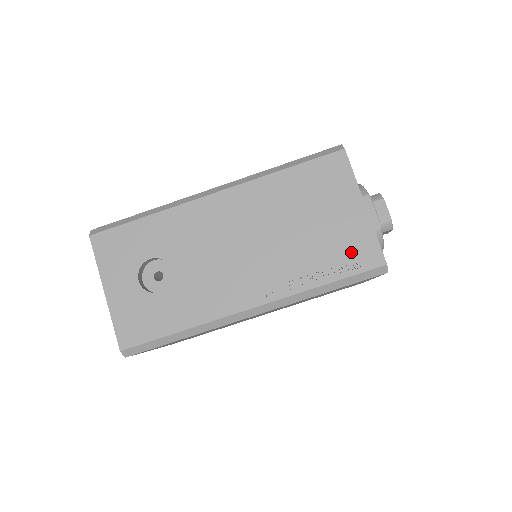
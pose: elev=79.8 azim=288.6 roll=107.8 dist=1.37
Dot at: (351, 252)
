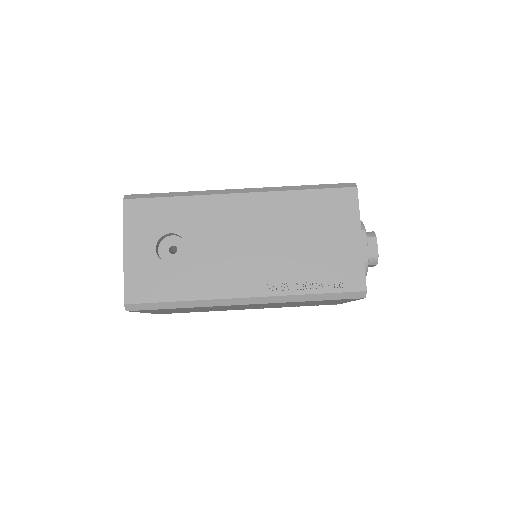
Dot at: (340, 273)
